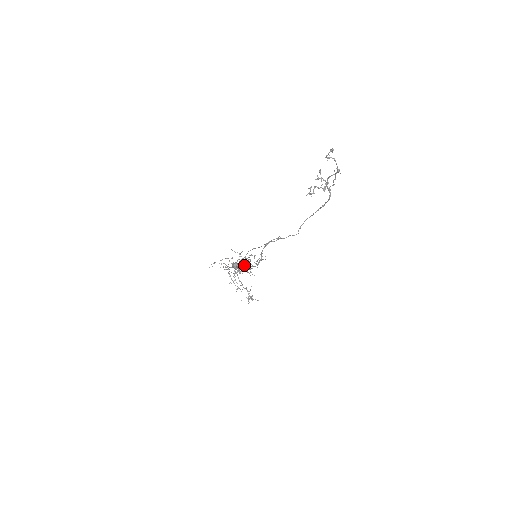
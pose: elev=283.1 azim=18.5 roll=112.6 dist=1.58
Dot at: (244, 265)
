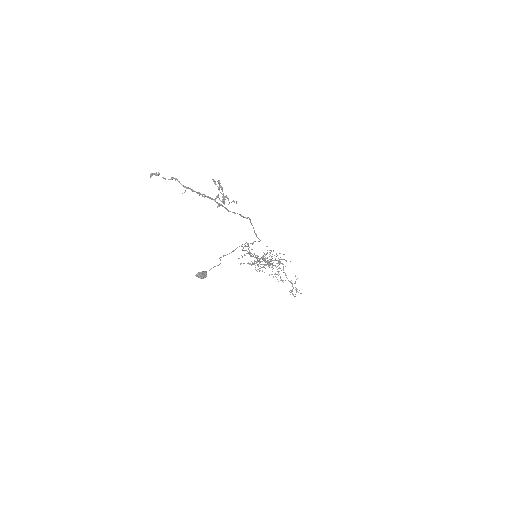
Dot at: occluded
